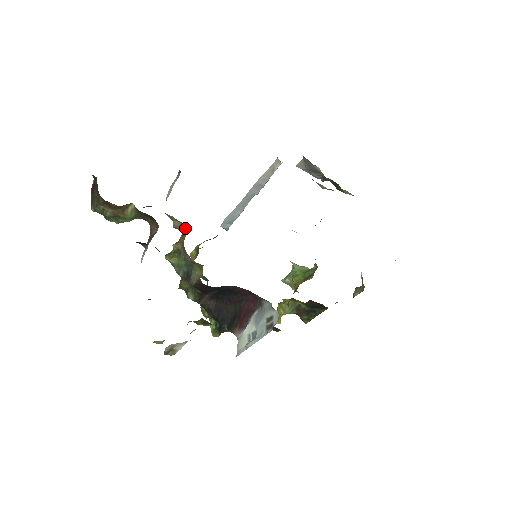
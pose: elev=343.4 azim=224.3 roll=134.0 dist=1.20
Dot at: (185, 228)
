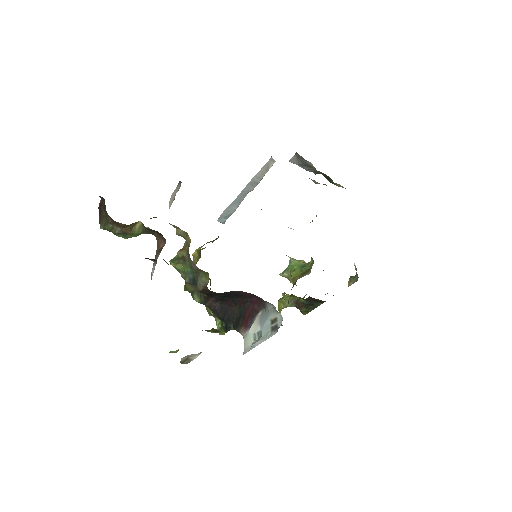
Dot at: occluded
